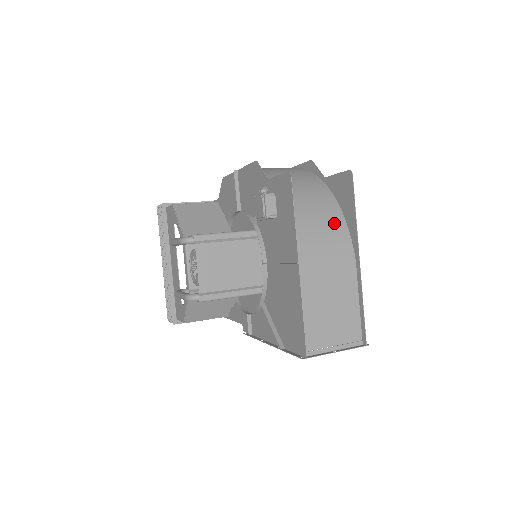
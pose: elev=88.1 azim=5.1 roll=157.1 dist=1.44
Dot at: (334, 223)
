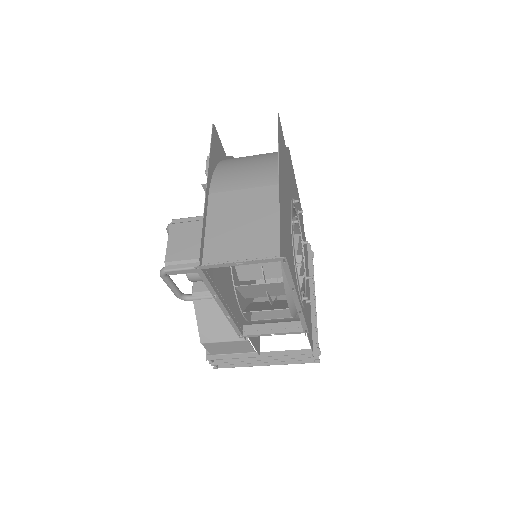
Dot at: (266, 161)
